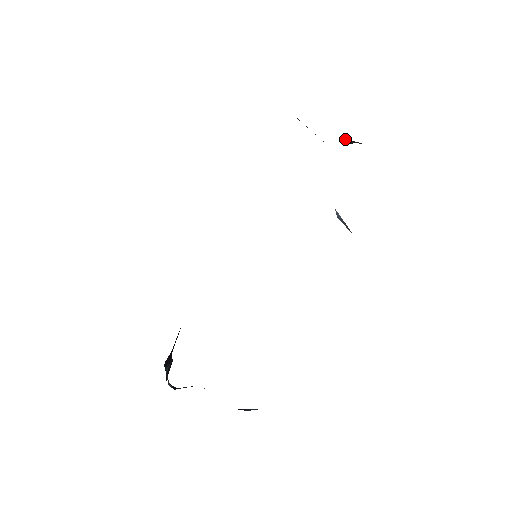
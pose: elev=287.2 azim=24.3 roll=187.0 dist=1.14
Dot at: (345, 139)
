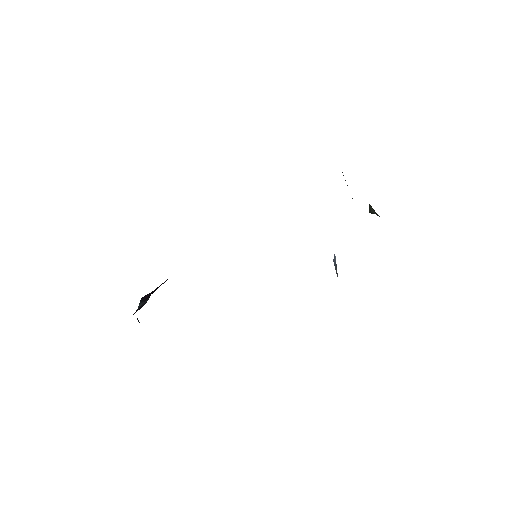
Dot at: (370, 208)
